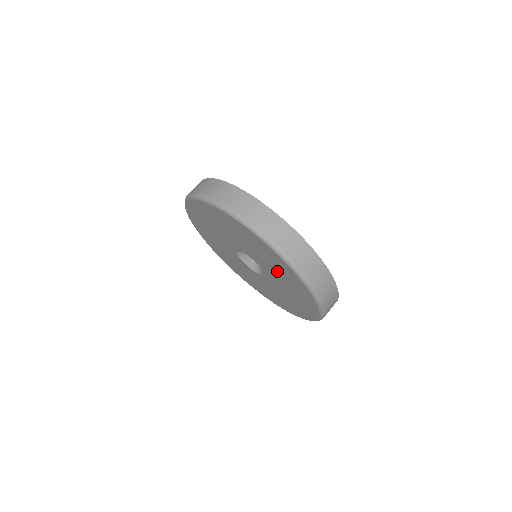
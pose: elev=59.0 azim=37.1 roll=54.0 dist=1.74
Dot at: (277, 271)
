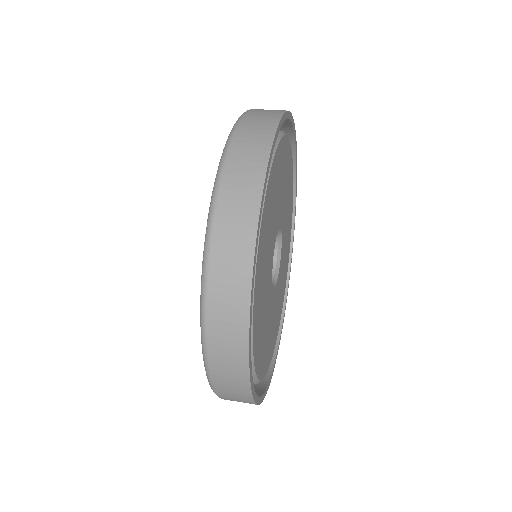
Dot at: occluded
